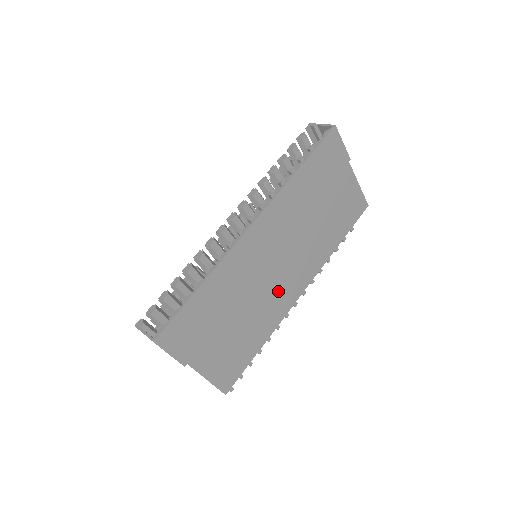
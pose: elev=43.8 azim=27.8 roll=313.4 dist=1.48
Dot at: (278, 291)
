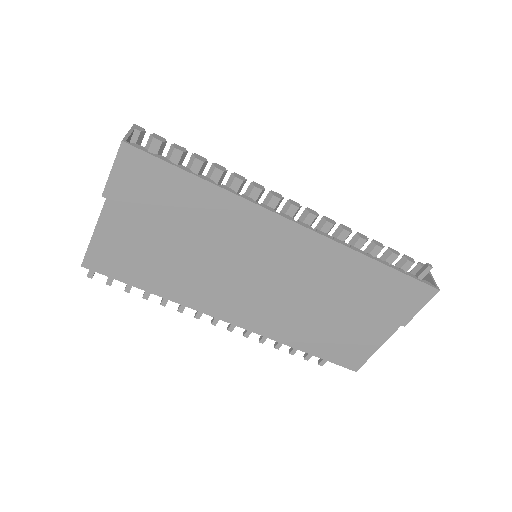
Dot at: (225, 289)
